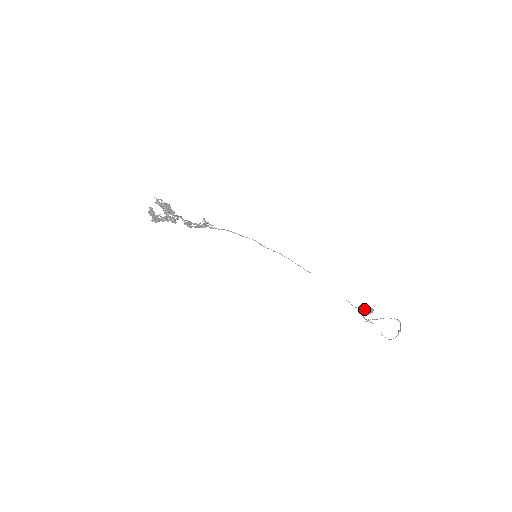
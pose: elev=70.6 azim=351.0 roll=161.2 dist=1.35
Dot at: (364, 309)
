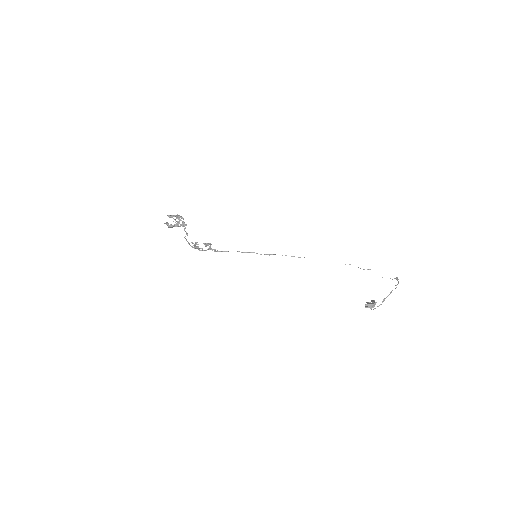
Dot at: (368, 302)
